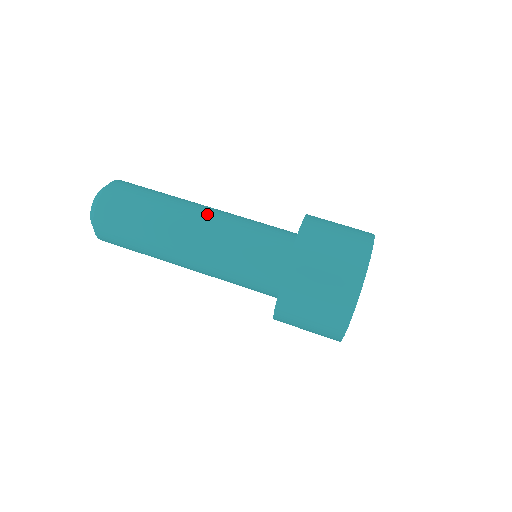
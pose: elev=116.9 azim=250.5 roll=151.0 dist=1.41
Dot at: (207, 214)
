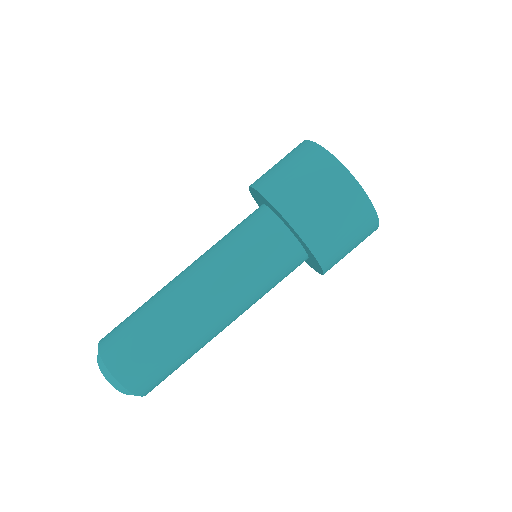
Dot at: (188, 267)
